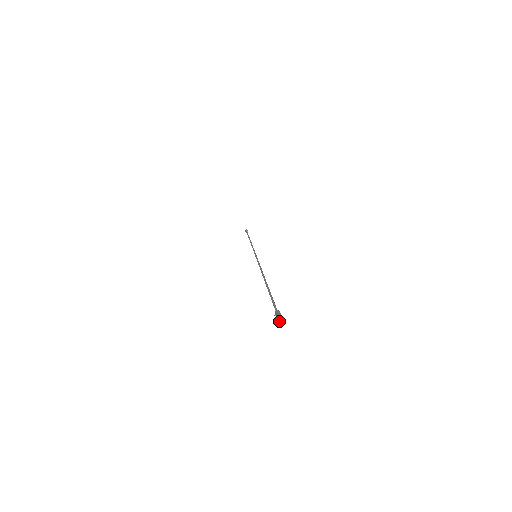
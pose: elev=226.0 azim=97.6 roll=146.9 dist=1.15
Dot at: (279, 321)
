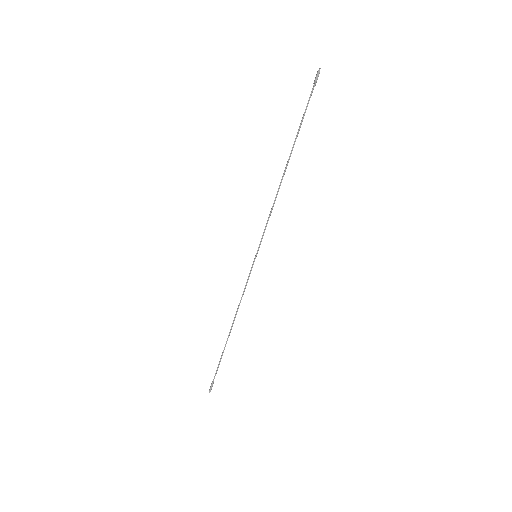
Dot at: occluded
